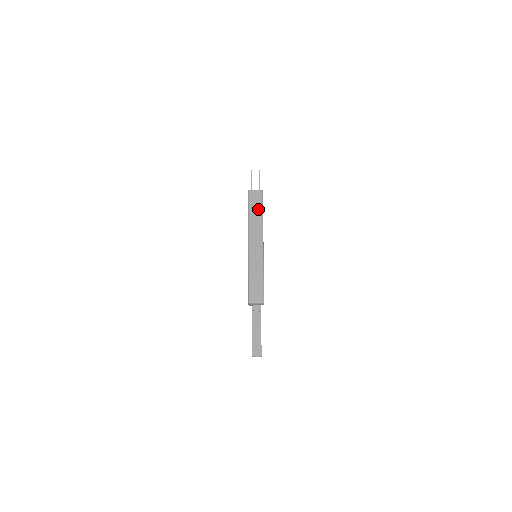
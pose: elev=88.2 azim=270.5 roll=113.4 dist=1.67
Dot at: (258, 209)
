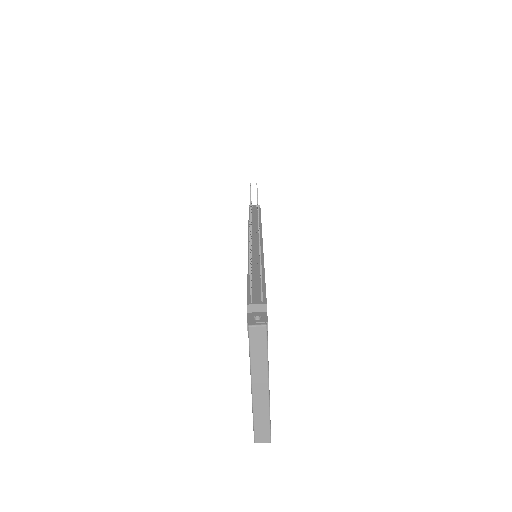
Dot at: (262, 350)
